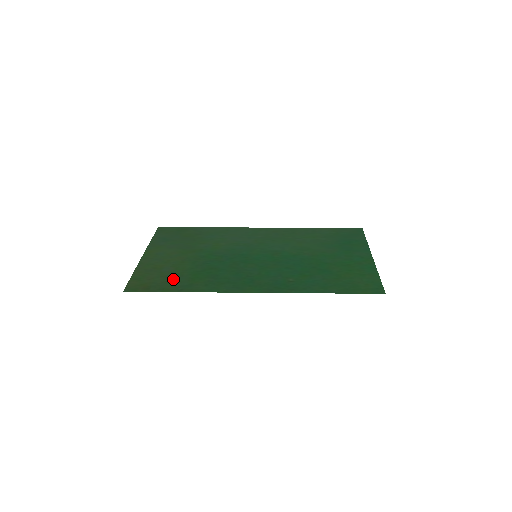
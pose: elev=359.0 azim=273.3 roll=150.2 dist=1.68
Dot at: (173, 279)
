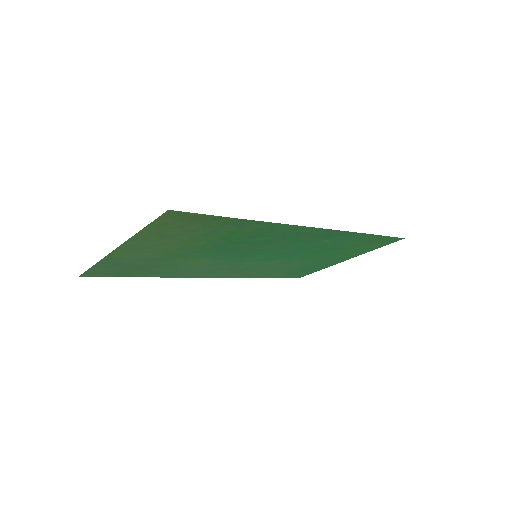
Dot at: (210, 229)
